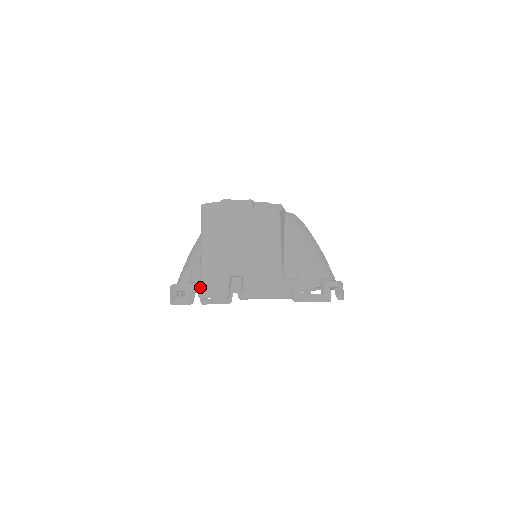
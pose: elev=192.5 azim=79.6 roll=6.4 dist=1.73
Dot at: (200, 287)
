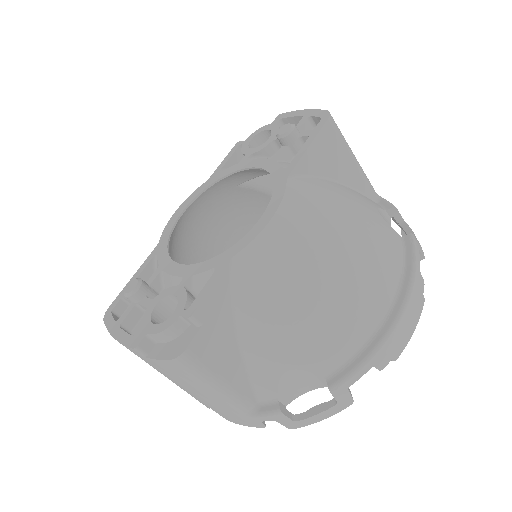
Dot at: occluded
